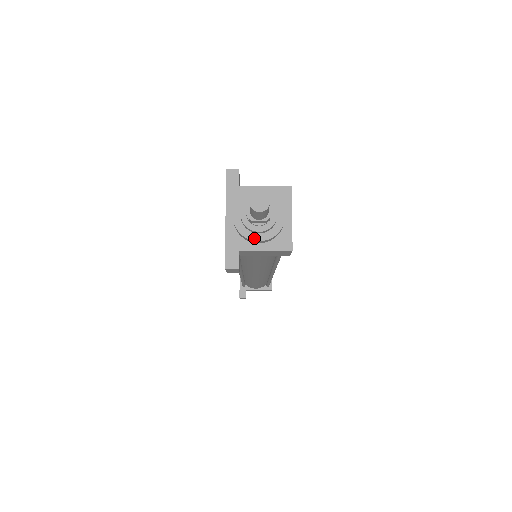
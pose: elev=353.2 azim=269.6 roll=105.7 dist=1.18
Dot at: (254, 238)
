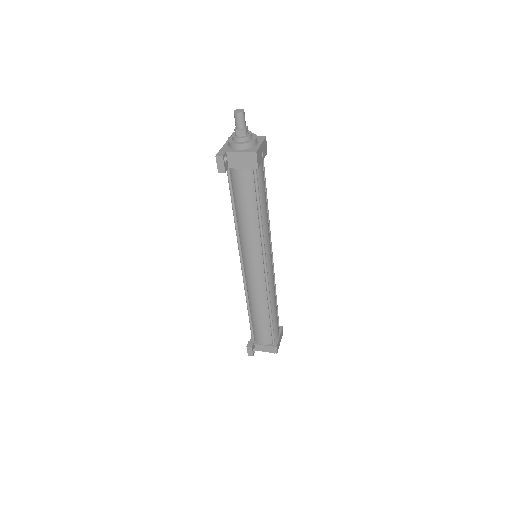
Dot at: (236, 143)
